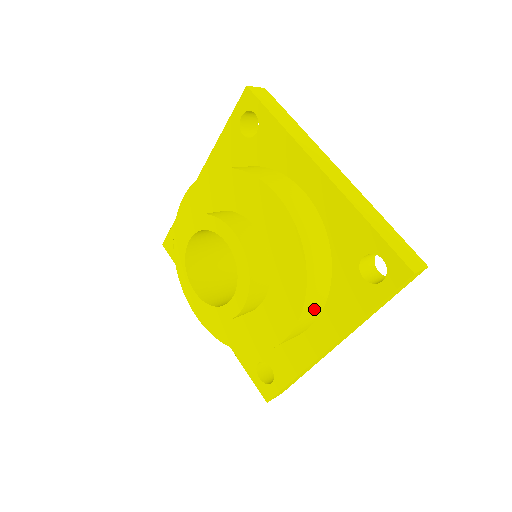
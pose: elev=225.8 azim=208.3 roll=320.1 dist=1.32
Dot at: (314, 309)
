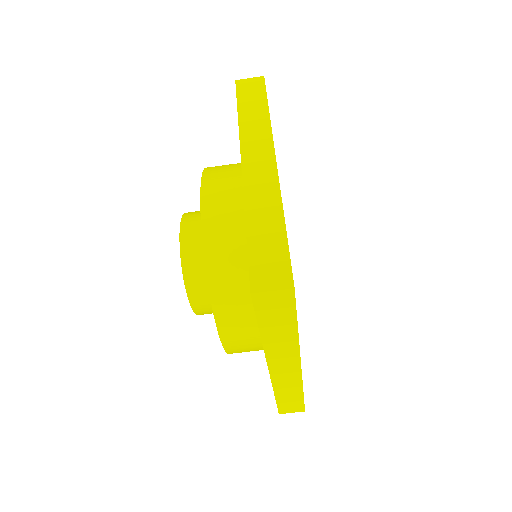
Dot at: (241, 319)
